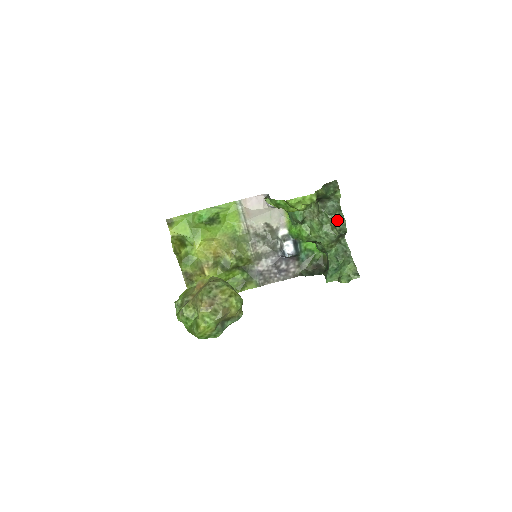
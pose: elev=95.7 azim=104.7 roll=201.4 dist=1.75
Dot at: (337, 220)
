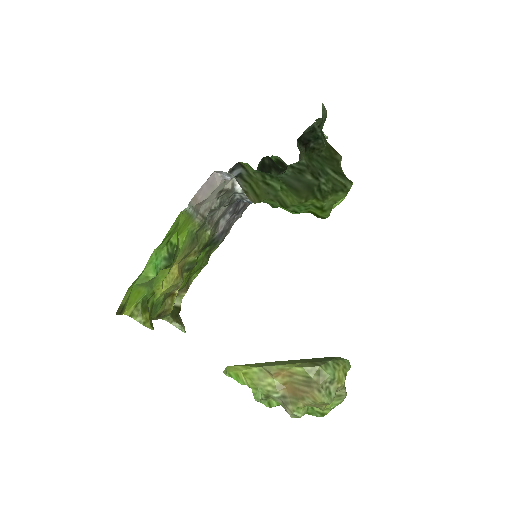
Dot at: occluded
